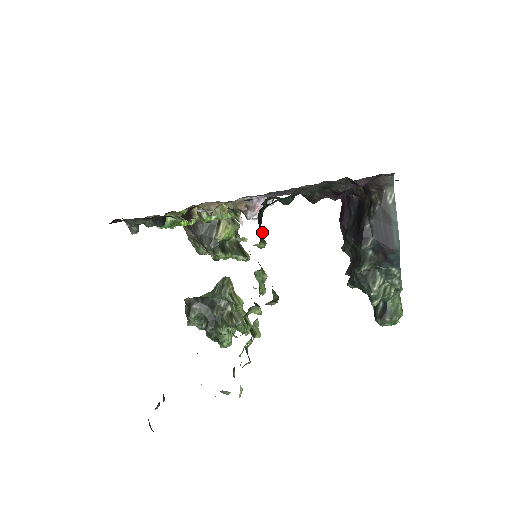
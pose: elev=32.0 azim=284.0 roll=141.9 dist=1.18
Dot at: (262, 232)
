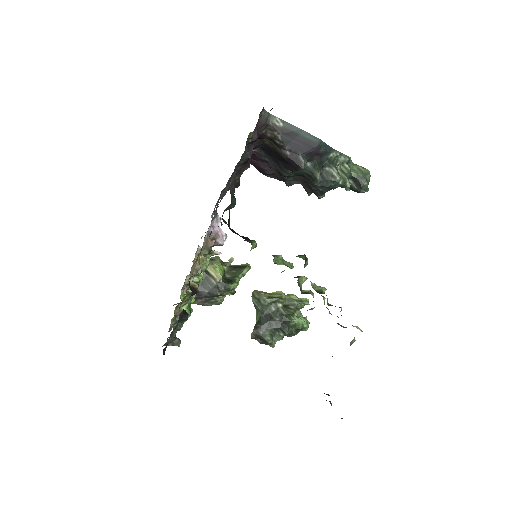
Dot at: (245, 238)
